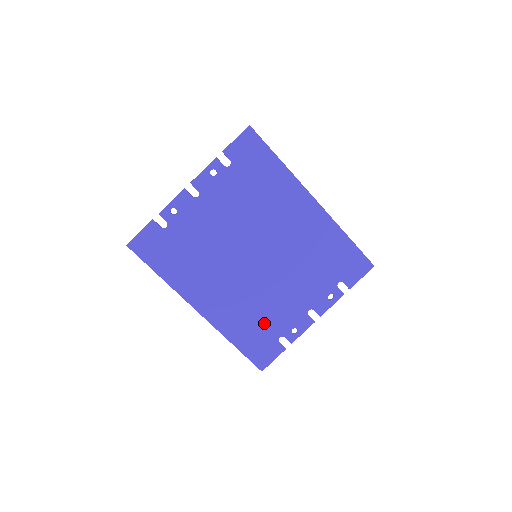
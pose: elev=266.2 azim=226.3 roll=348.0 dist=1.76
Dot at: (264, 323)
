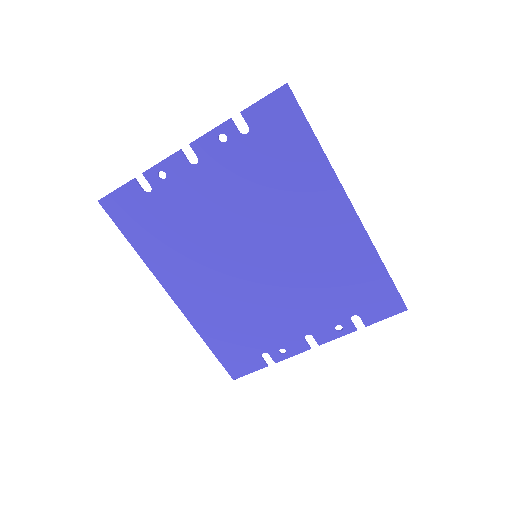
Dot at: (248, 332)
